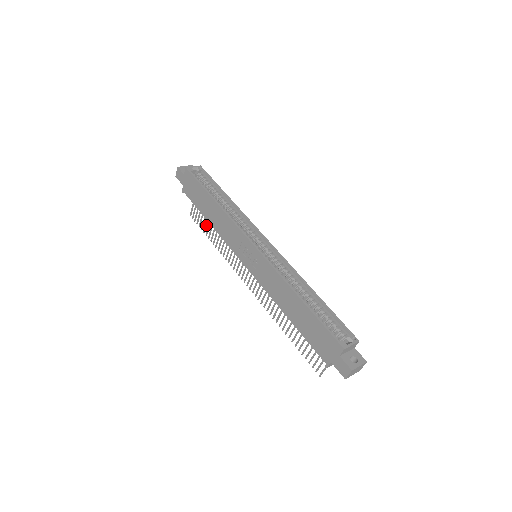
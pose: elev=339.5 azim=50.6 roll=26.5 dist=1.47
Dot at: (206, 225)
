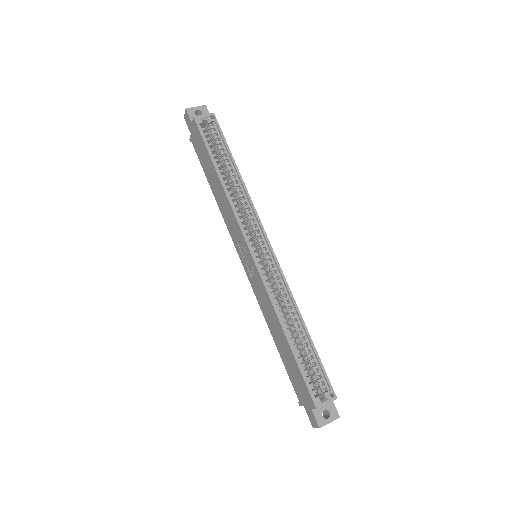
Dot at: occluded
